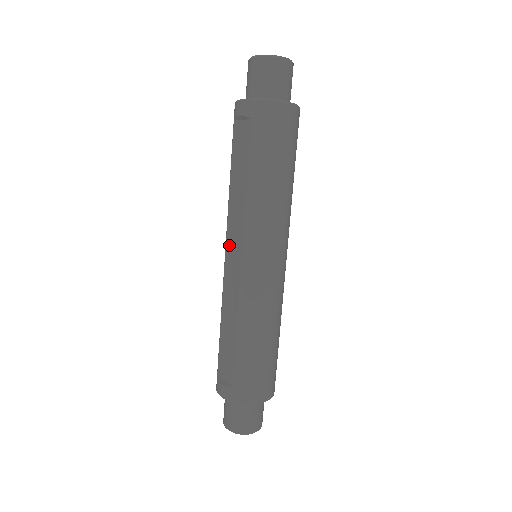
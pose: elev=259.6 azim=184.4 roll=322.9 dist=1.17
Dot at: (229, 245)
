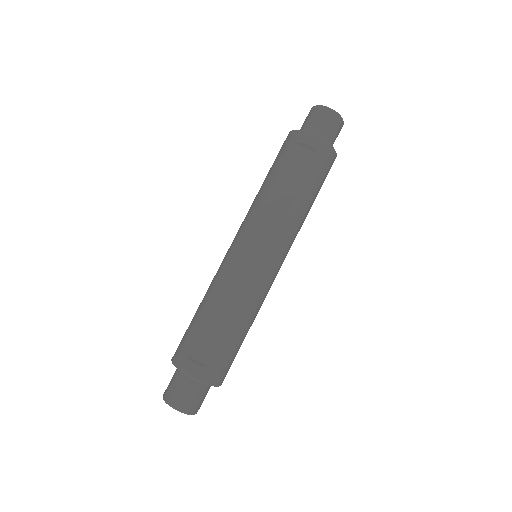
Dot at: (250, 240)
